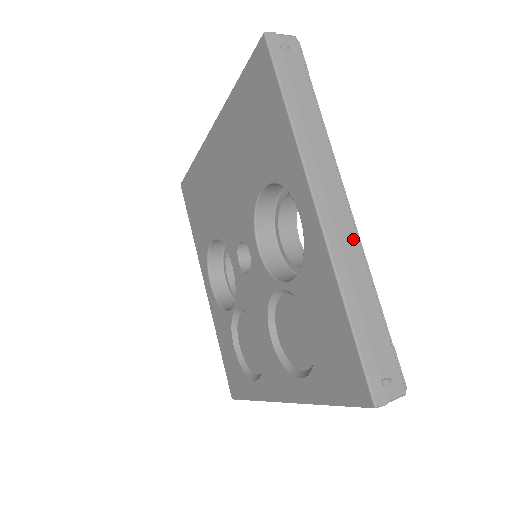
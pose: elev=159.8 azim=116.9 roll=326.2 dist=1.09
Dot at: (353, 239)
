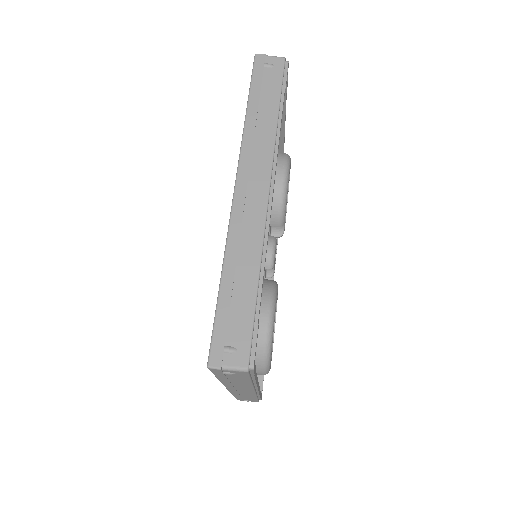
Dot at: (251, 394)
